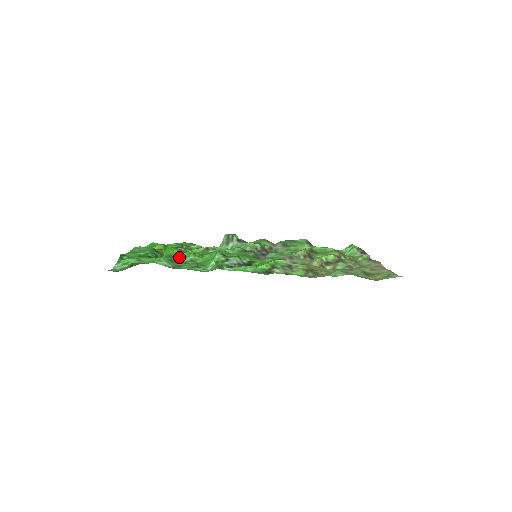
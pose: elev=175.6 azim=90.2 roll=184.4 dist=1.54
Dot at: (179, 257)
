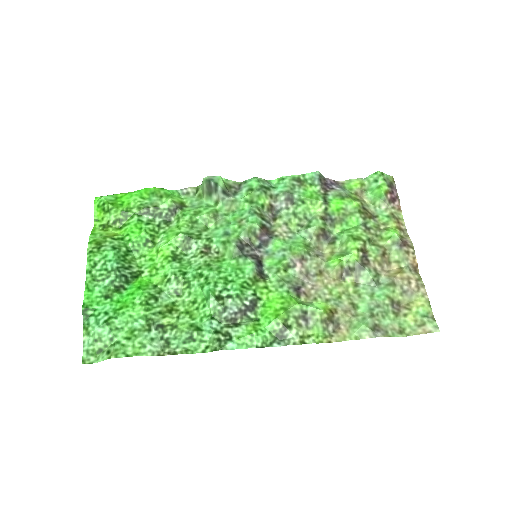
Dot at: (154, 265)
